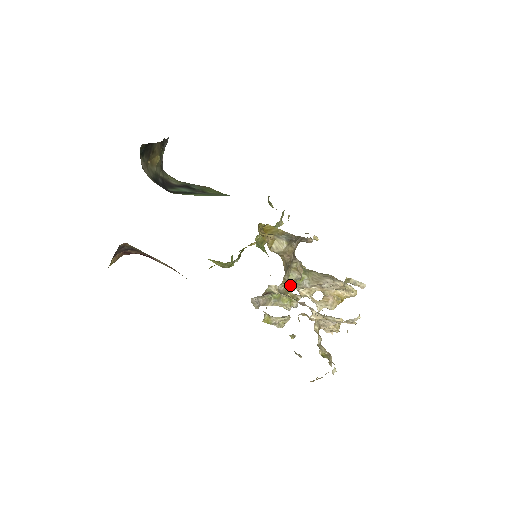
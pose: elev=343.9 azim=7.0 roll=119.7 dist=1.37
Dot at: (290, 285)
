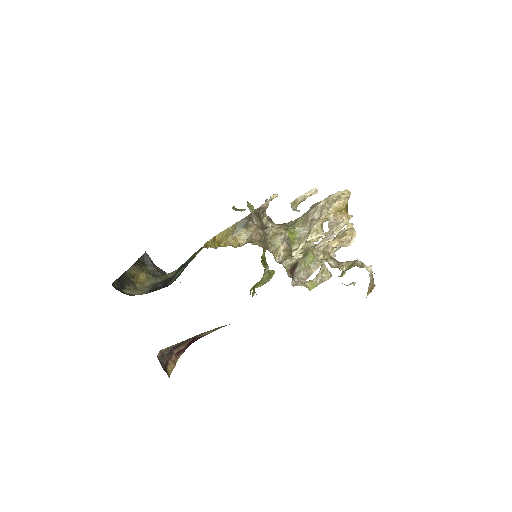
Dot at: (285, 249)
